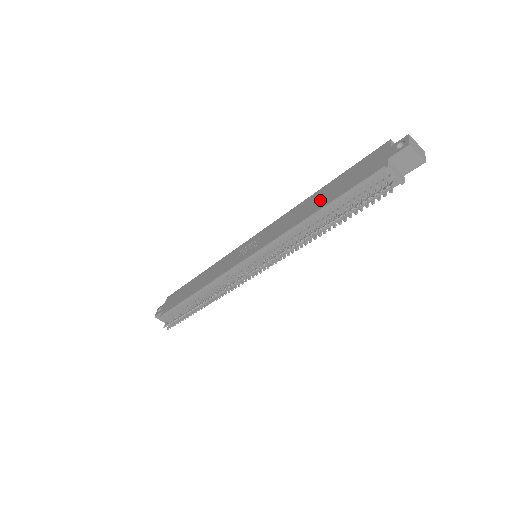
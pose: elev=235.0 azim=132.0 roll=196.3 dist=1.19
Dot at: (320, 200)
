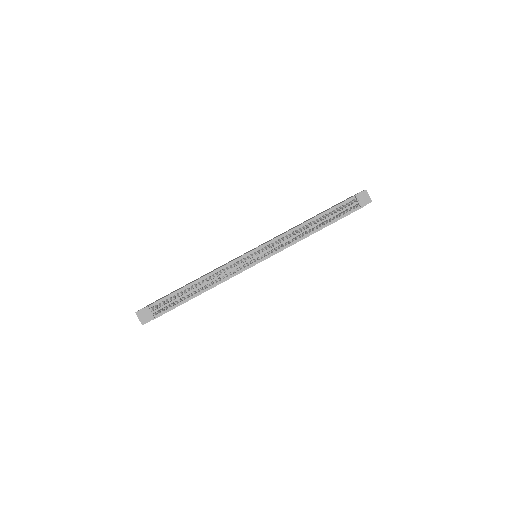
Dot at: occluded
